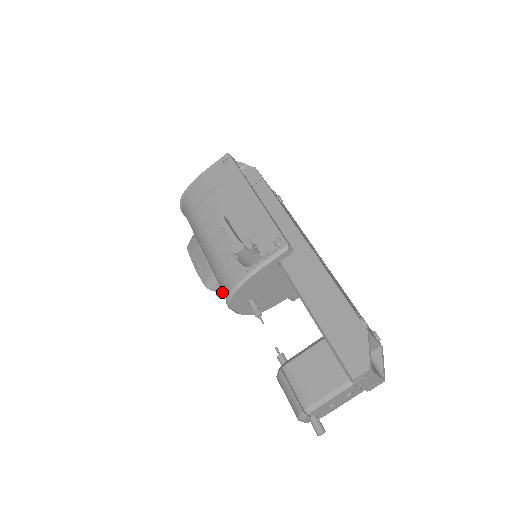
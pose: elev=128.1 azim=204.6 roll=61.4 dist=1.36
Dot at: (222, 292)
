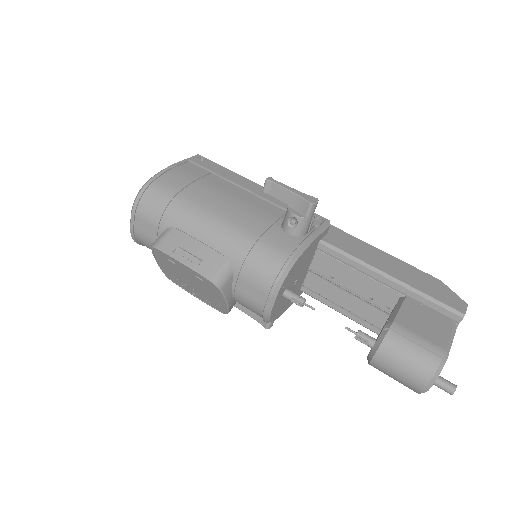
Dot at: (225, 296)
